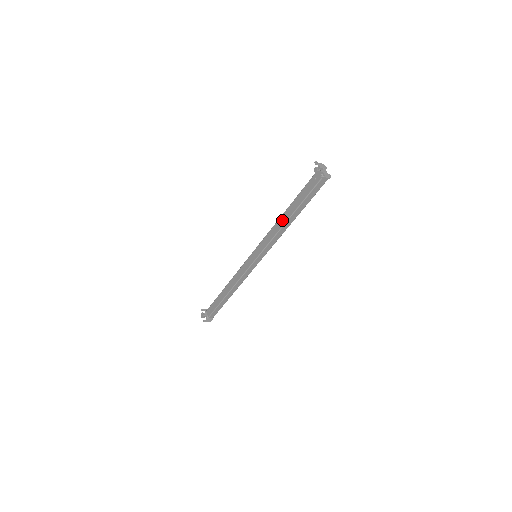
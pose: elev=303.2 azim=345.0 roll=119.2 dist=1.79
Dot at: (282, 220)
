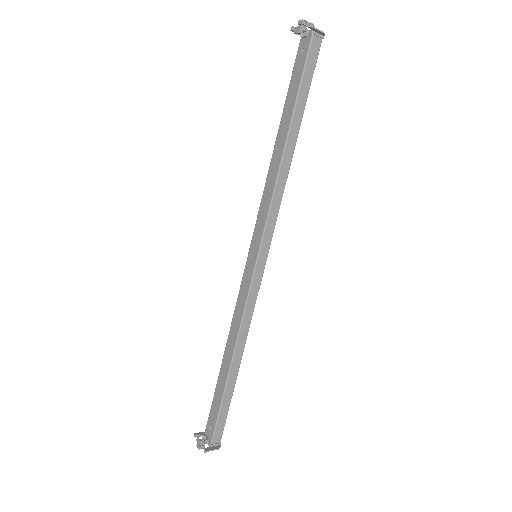
Dot at: (276, 157)
